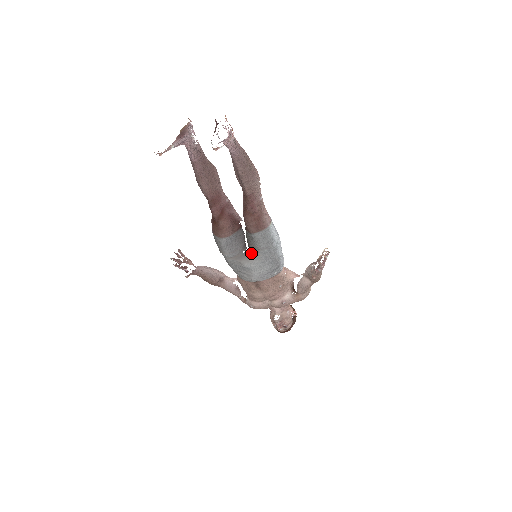
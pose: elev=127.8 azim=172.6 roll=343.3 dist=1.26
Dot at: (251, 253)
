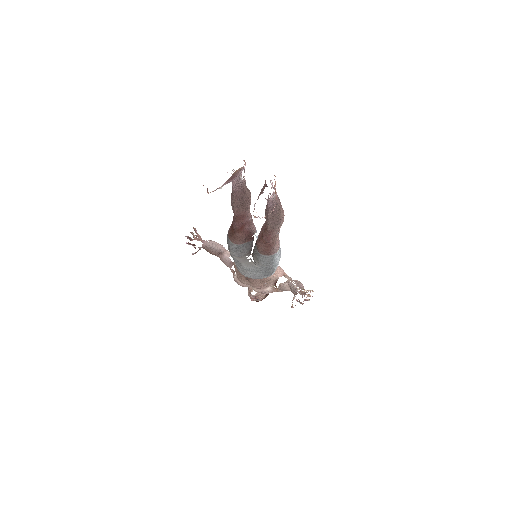
Dot at: (252, 261)
